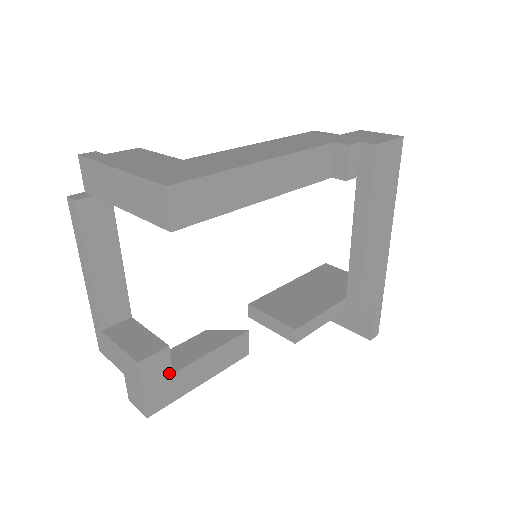
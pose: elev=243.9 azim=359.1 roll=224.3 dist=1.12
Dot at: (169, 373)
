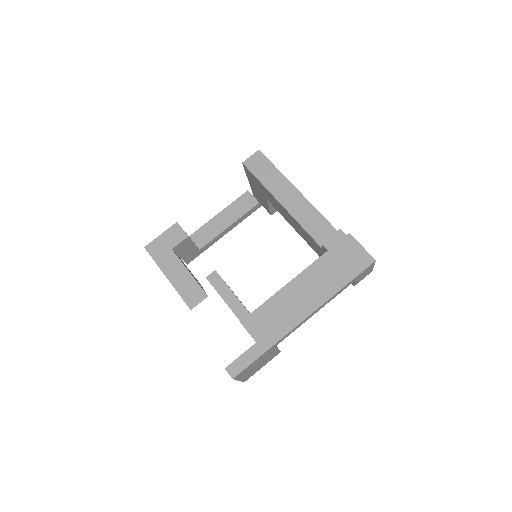
Dot at: (172, 246)
